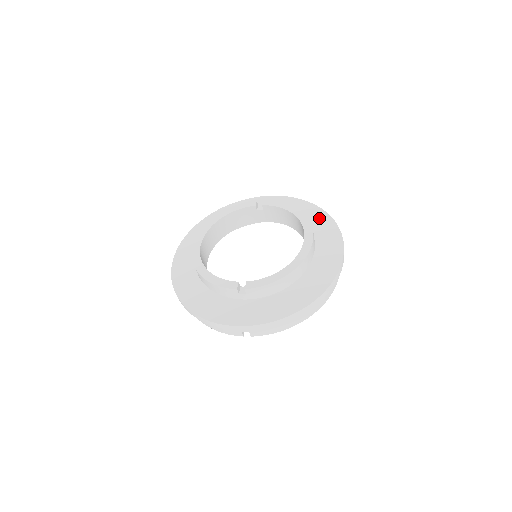
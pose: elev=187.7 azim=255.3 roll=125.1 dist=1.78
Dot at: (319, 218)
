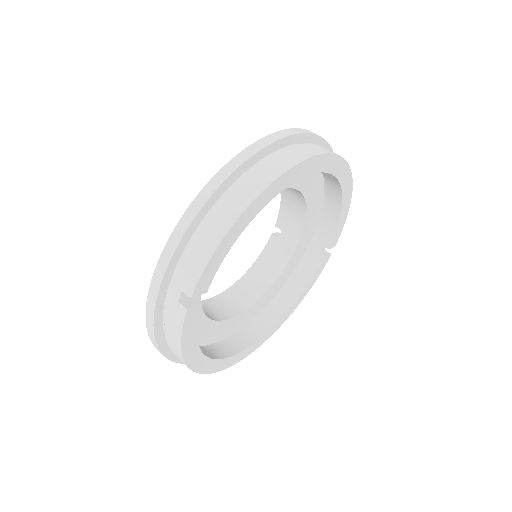
Dot at: occluded
